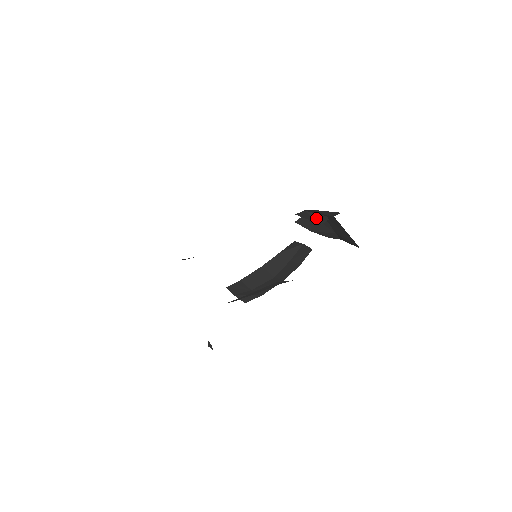
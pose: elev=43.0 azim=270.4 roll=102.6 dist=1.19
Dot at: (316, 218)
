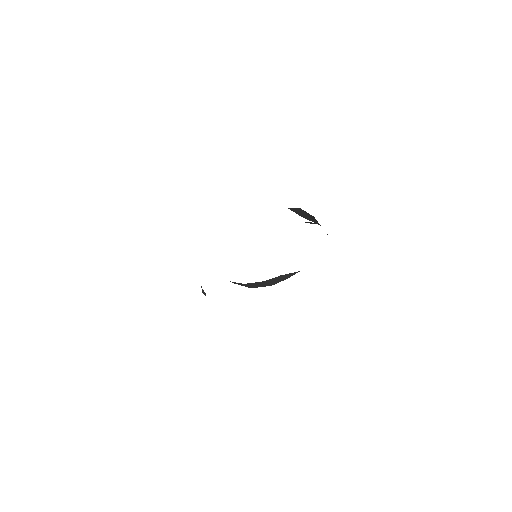
Dot at: occluded
